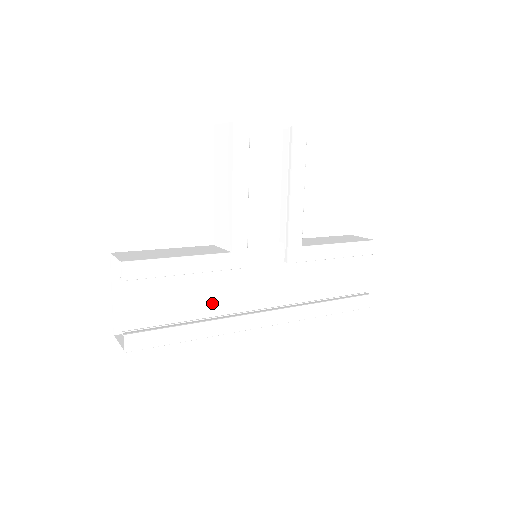
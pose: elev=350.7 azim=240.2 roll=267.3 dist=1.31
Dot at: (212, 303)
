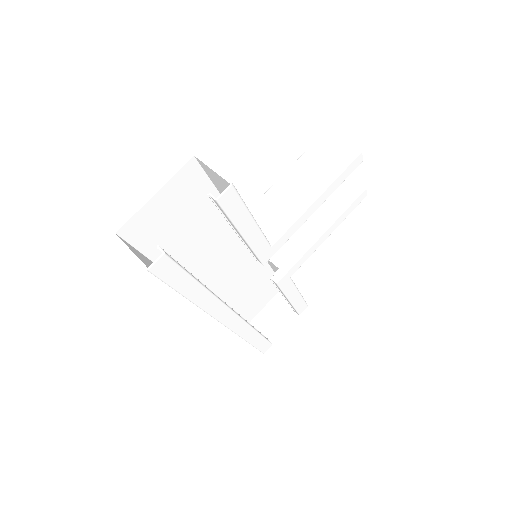
Dot at: (192, 267)
